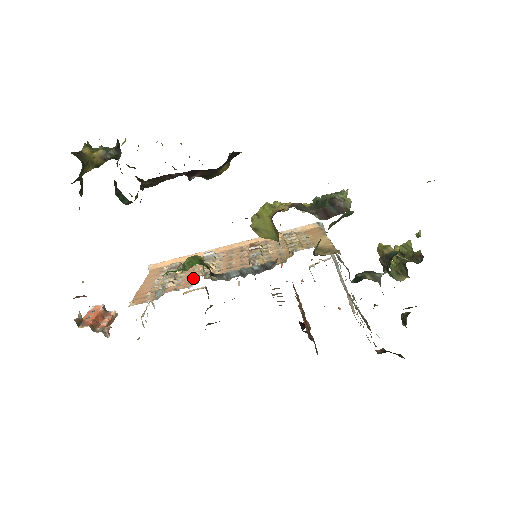
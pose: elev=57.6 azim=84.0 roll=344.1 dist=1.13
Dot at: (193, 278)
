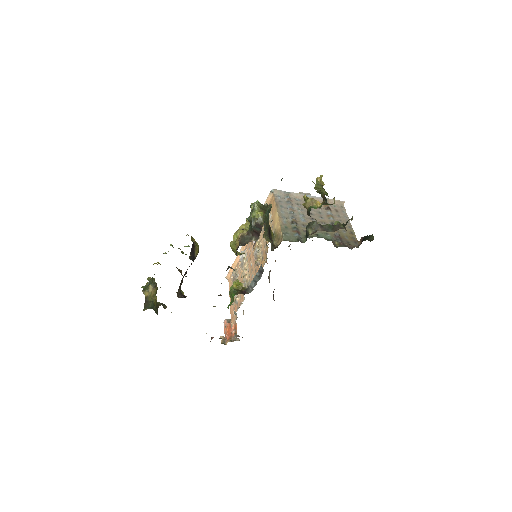
Dot at: occluded
